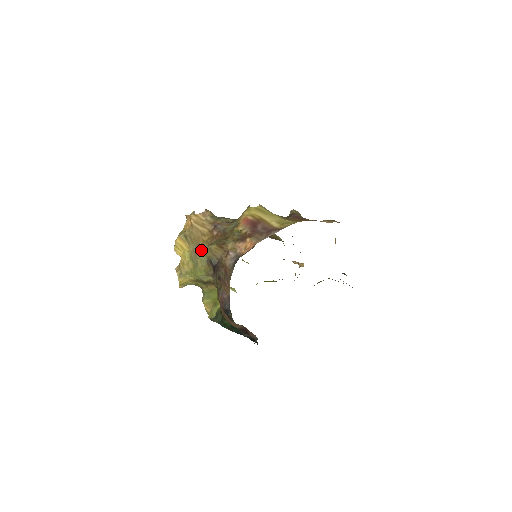
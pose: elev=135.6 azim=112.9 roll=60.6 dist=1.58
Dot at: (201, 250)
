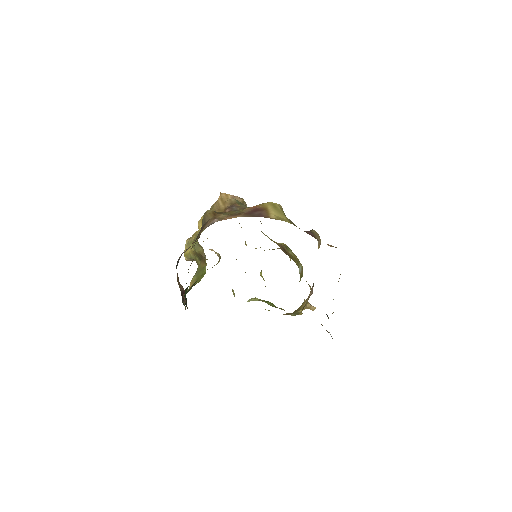
Dot at: occluded
